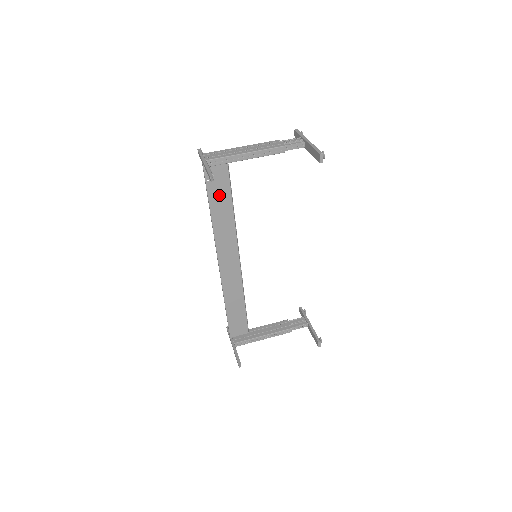
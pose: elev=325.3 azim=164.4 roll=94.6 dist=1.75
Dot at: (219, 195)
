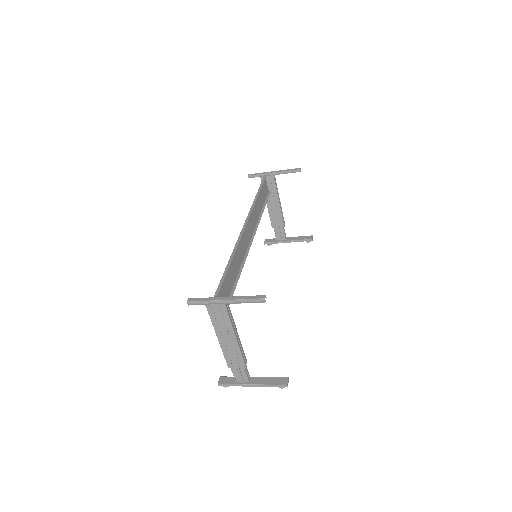
Dot at: (261, 196)
